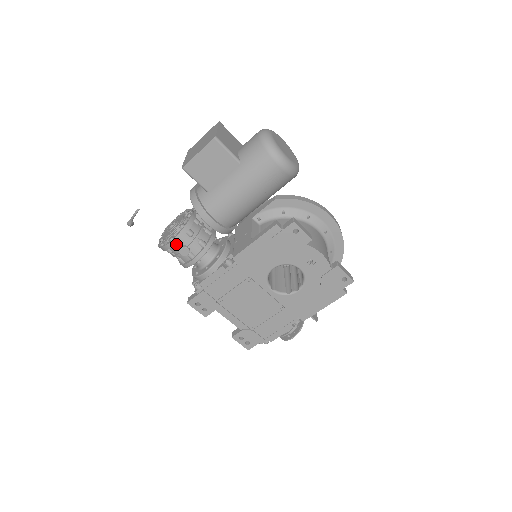
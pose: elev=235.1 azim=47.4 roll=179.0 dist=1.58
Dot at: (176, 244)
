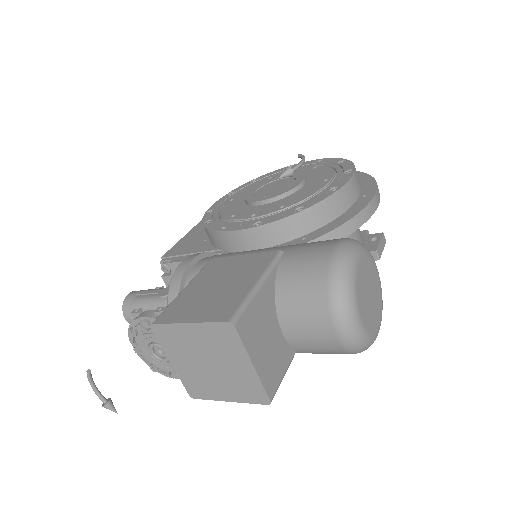
Dot at: occluded
